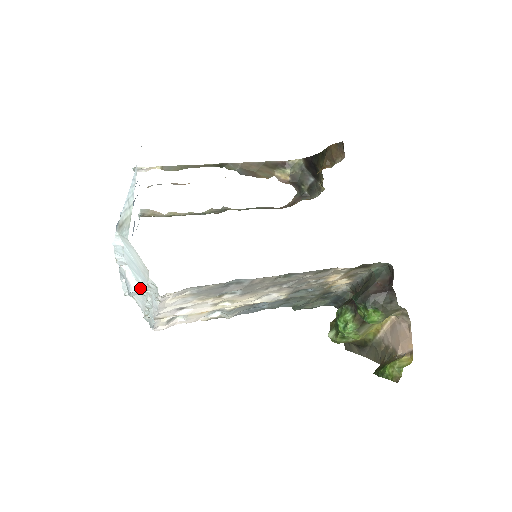
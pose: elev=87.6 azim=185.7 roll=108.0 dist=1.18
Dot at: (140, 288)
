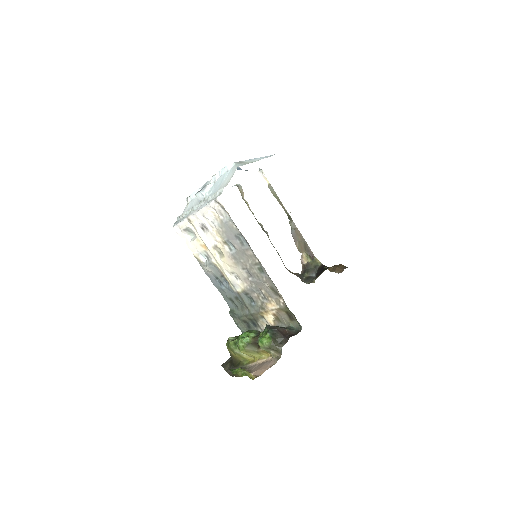
Dot at: (205, 196)
